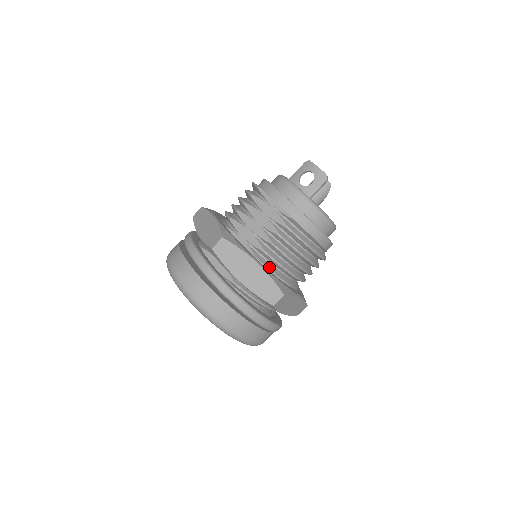
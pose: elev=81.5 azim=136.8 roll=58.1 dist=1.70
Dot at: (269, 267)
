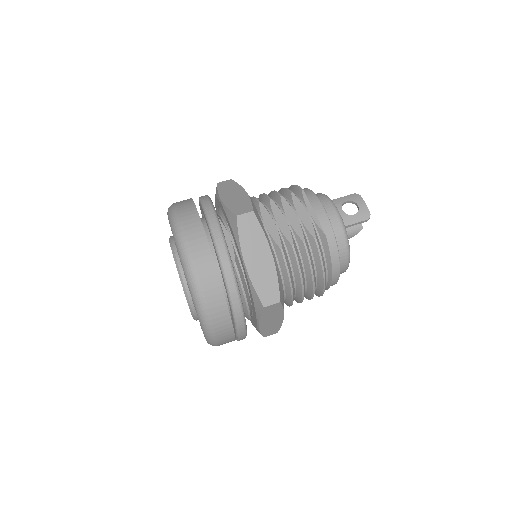
Dot at: (277, 268)
